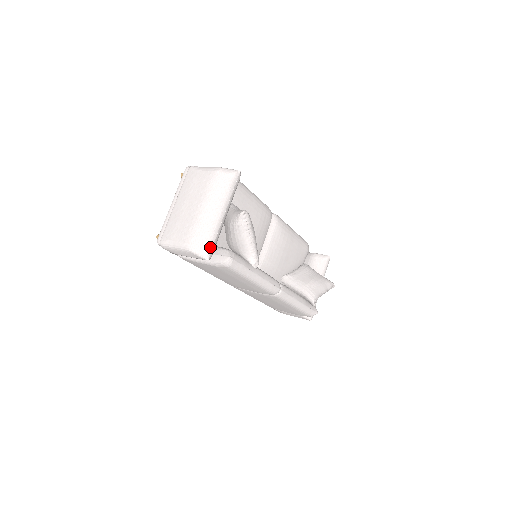
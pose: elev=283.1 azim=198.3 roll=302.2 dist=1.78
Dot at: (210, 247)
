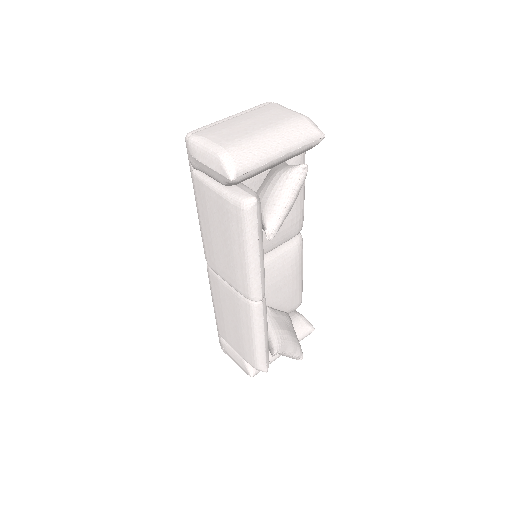
Dot at: (244, 170)
